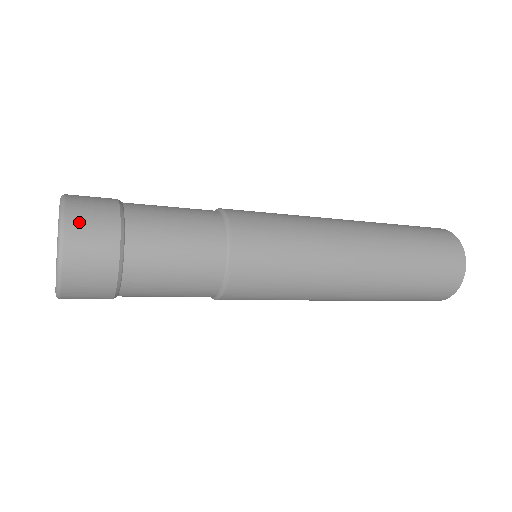
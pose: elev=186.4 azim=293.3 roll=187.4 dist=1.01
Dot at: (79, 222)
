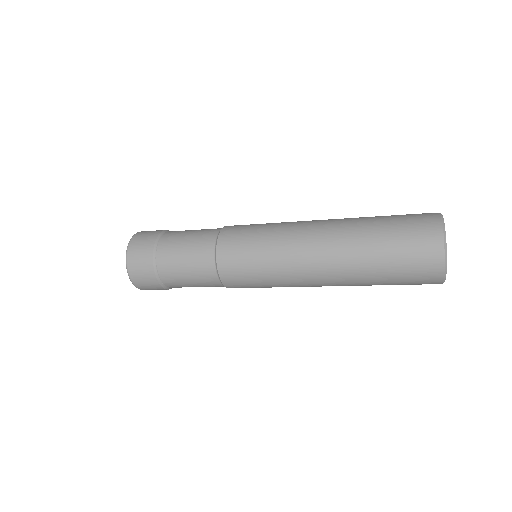
Dot at: (134, 266)
